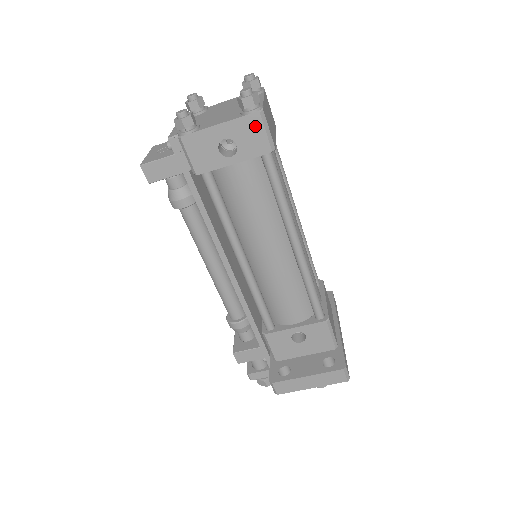
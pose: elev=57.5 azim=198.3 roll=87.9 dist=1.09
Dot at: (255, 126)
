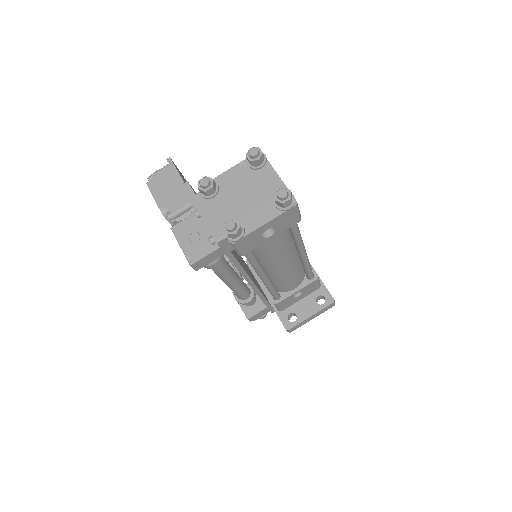
Dot at: (291, 214)
